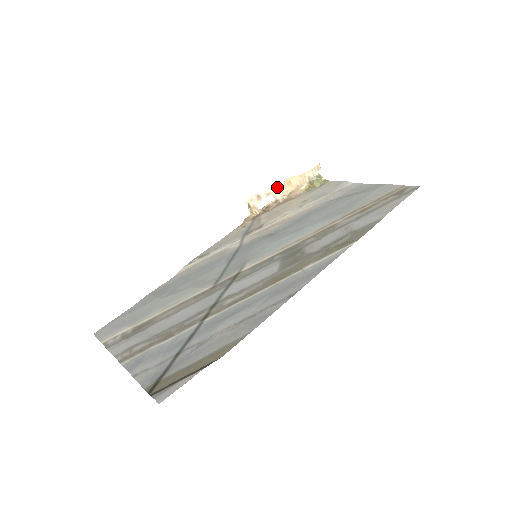
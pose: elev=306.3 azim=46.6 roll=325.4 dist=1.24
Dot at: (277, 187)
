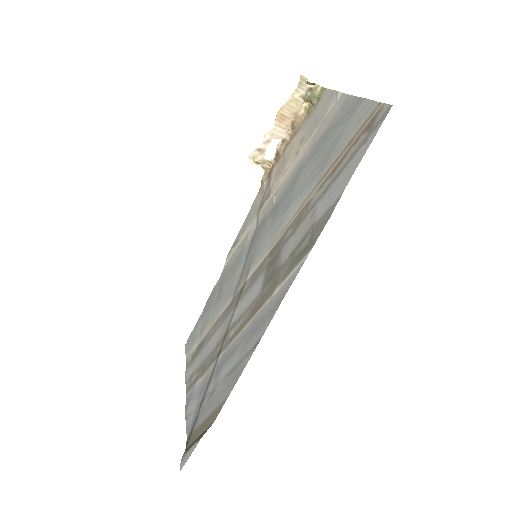
Dot at: (273, 128)
